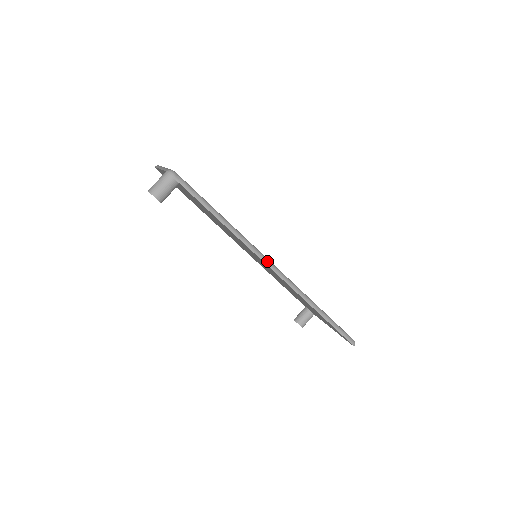
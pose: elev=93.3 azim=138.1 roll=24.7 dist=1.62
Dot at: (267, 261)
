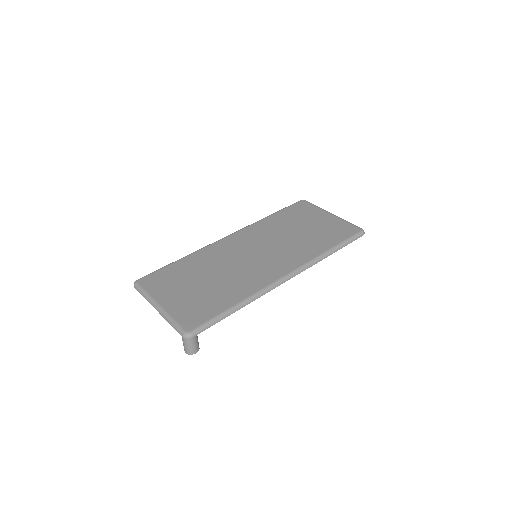
Dot at: (281, 282)
